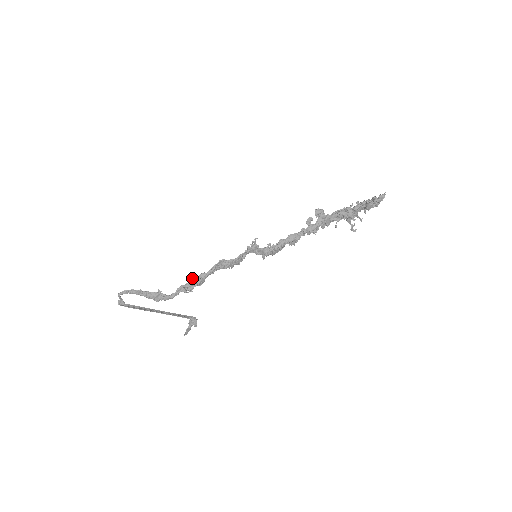
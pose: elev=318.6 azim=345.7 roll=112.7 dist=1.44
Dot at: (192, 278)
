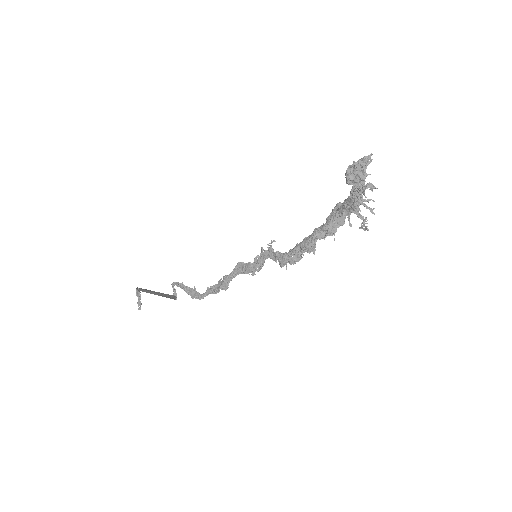
Dot at: (219, 280)
